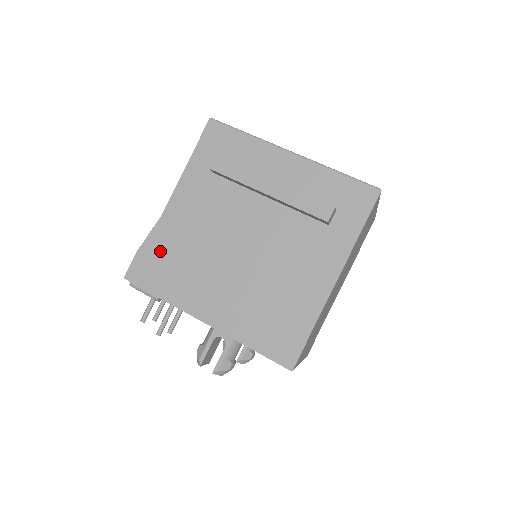
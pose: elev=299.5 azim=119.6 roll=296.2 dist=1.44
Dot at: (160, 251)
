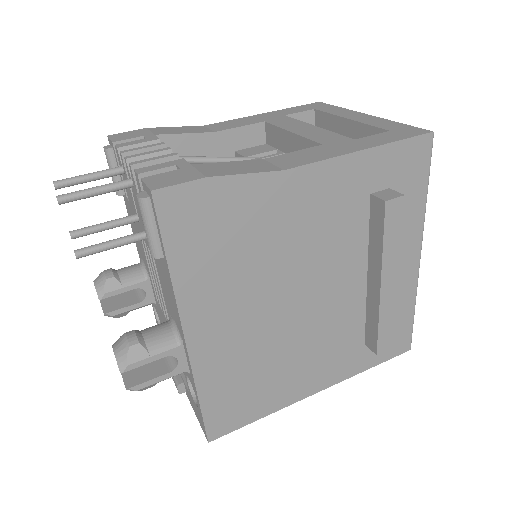
Dot at: (233, 212)
